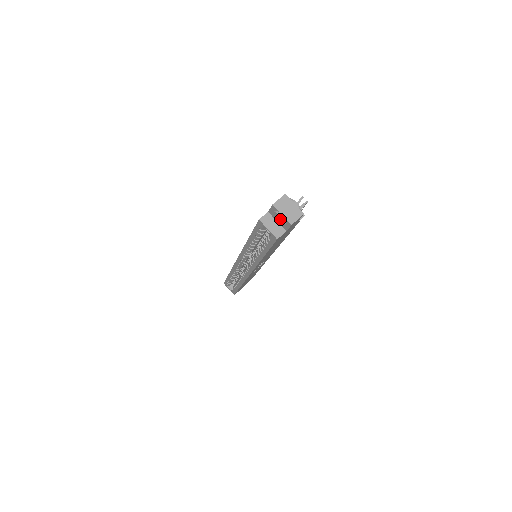
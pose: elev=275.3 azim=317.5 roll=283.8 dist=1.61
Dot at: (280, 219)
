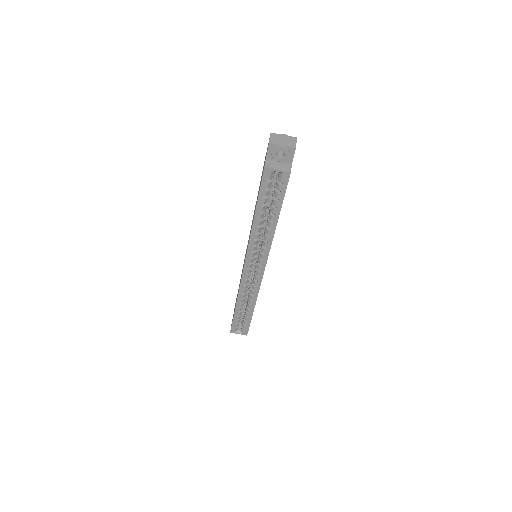
Dot at: (281, 156)
